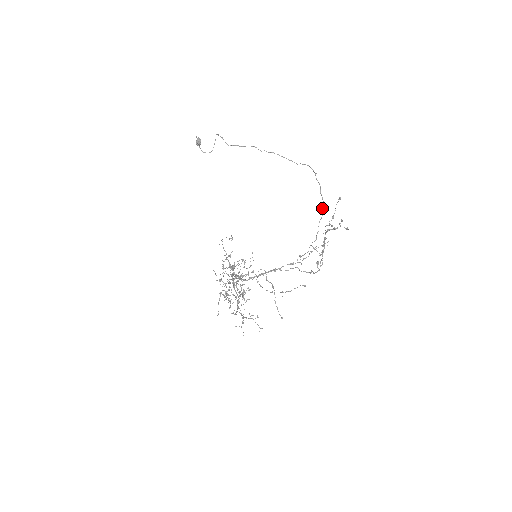
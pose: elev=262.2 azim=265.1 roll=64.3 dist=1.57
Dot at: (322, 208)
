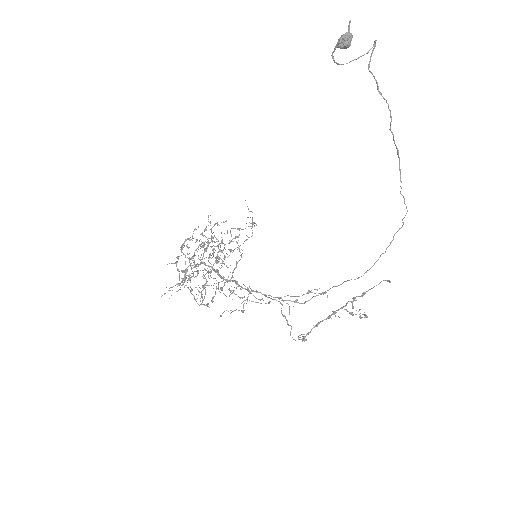
Dot at: occluded
